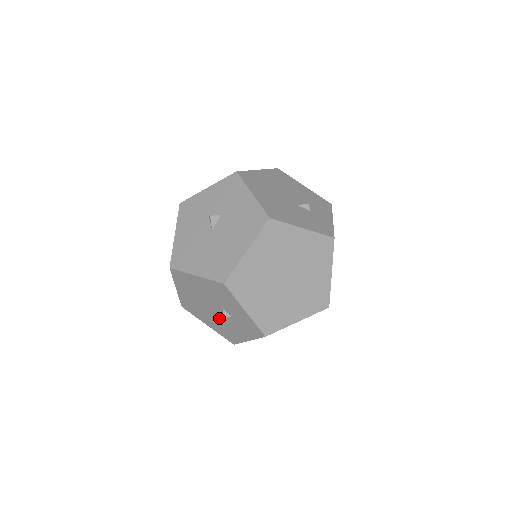
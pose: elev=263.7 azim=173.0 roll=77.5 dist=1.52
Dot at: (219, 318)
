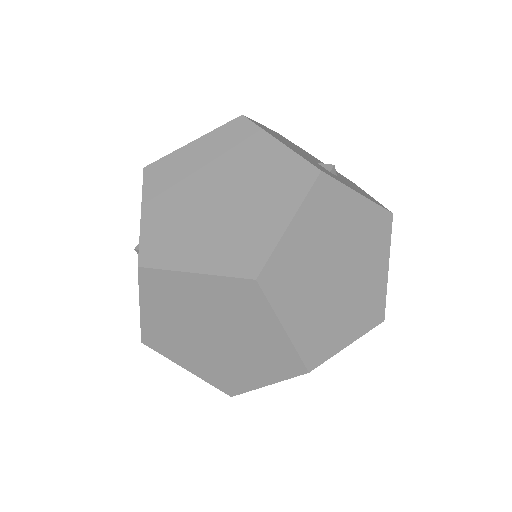
Dot at: occluded
